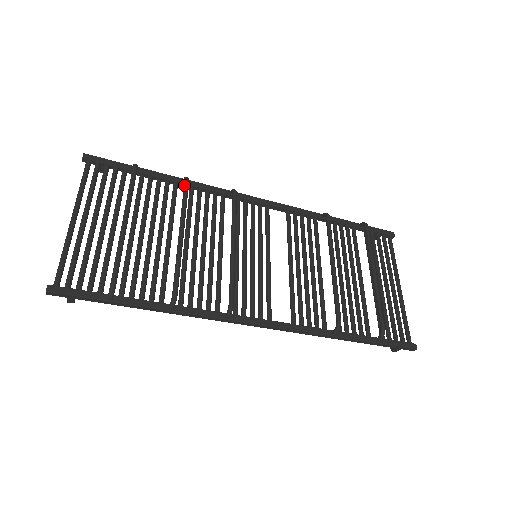
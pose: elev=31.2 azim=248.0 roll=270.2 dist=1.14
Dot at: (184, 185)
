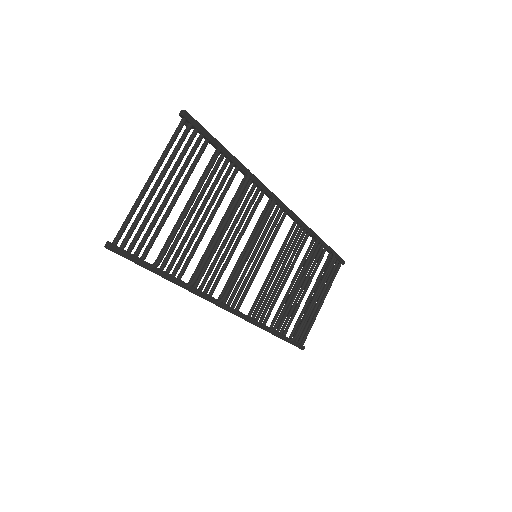
Dot at: (245, 182)
